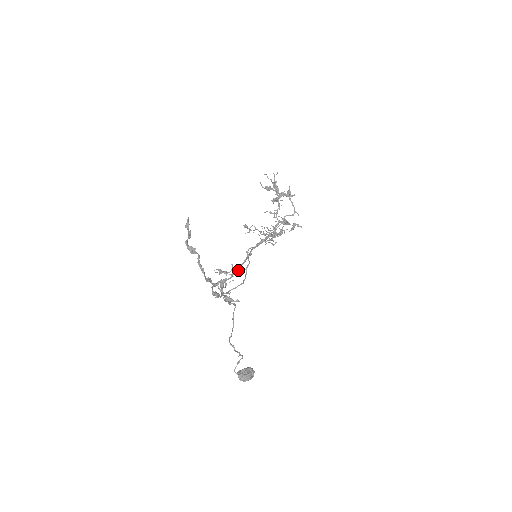
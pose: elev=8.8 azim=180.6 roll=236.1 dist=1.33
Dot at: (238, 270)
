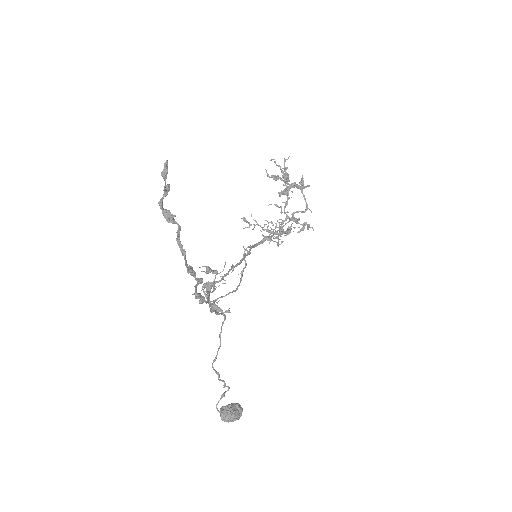
Dot at: (232, 271)
